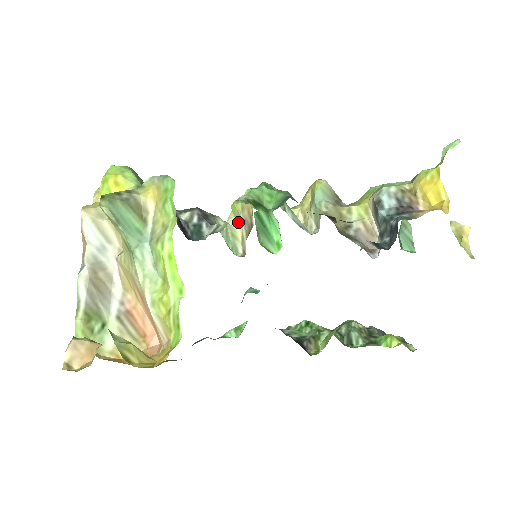
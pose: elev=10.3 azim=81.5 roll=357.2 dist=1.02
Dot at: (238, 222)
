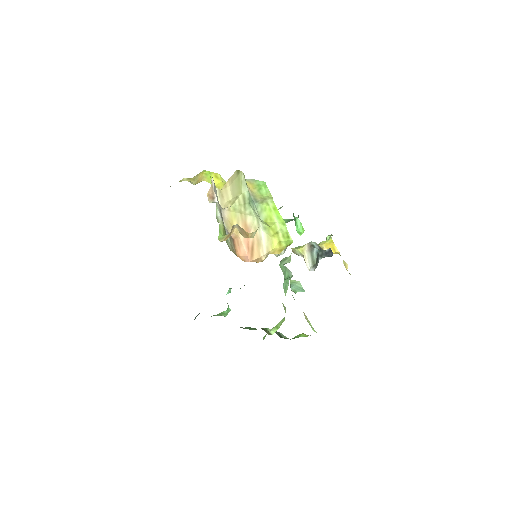
Dot at: occluded
